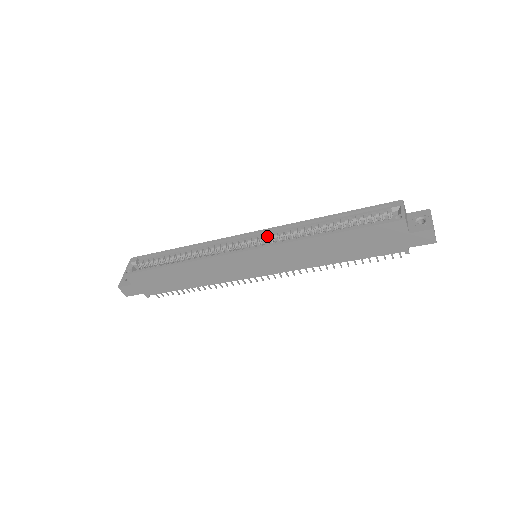
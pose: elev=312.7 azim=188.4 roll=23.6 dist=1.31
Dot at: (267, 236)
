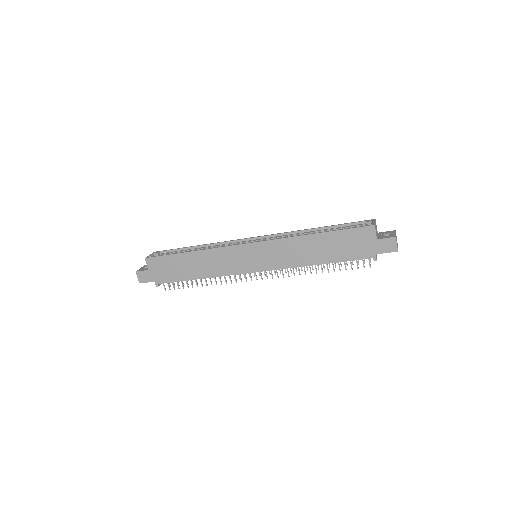
Dot at: (268, 238)
